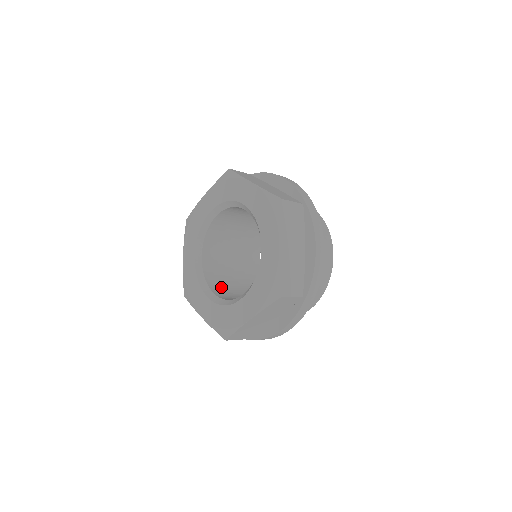
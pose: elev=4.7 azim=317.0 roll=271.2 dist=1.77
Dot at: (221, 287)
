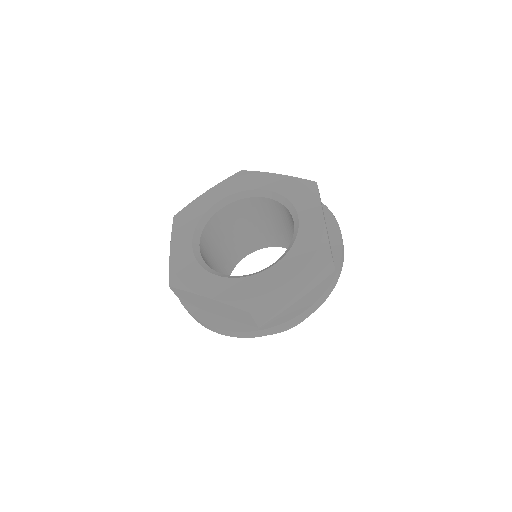
Dot at: occluded
